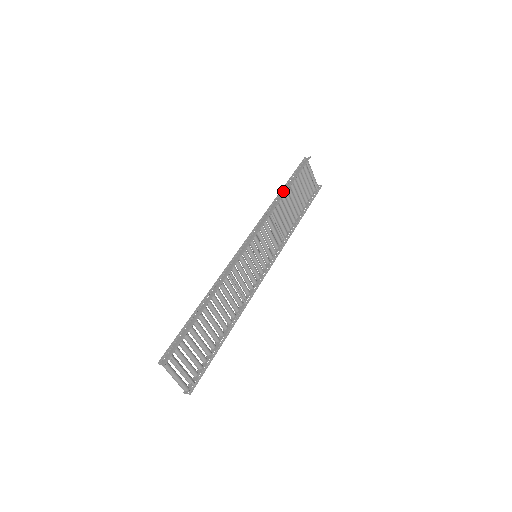
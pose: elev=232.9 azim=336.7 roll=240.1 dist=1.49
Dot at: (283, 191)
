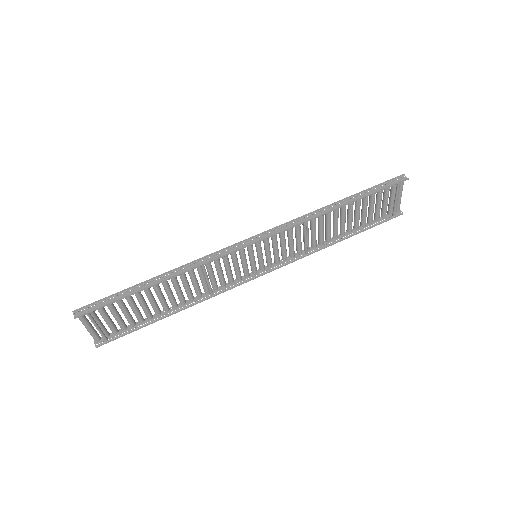
Dot at: (340, 203)
